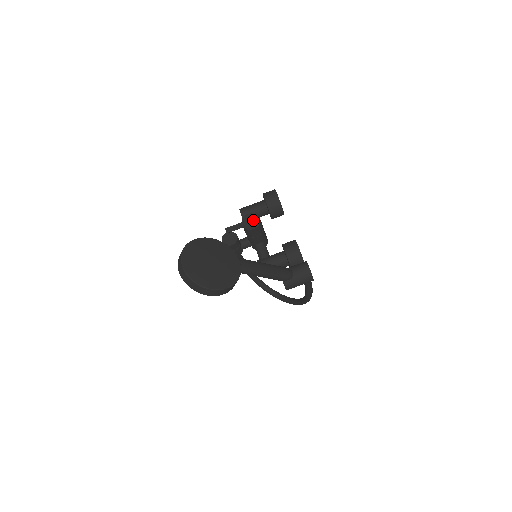
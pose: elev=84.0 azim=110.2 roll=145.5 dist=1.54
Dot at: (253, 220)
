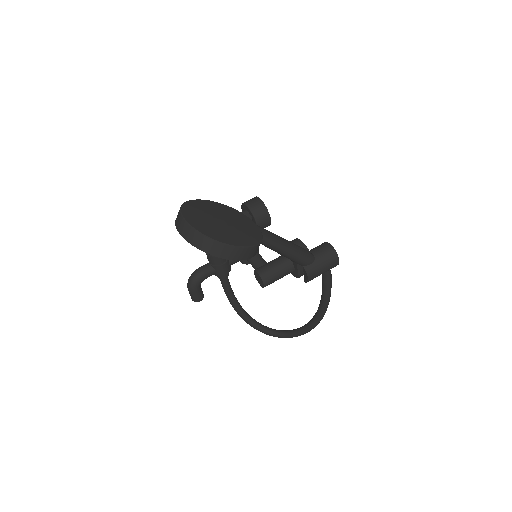
Dot at: occluded
